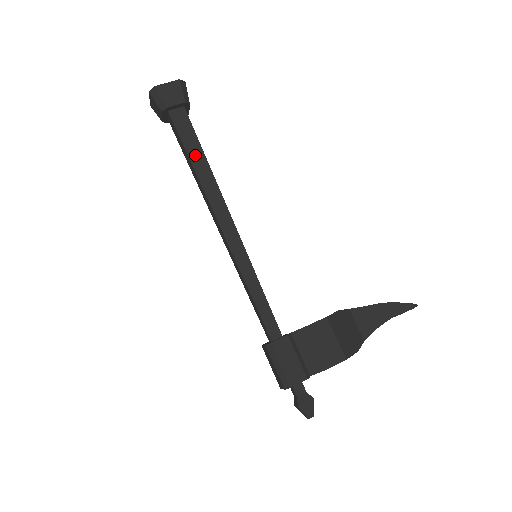
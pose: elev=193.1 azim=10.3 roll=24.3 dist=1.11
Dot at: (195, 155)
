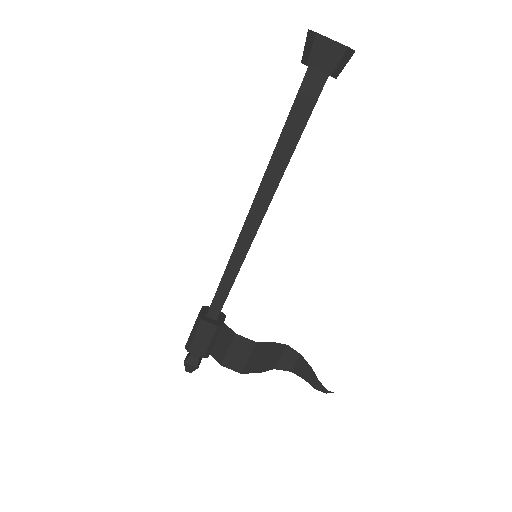
Dot at: (289, 135)
